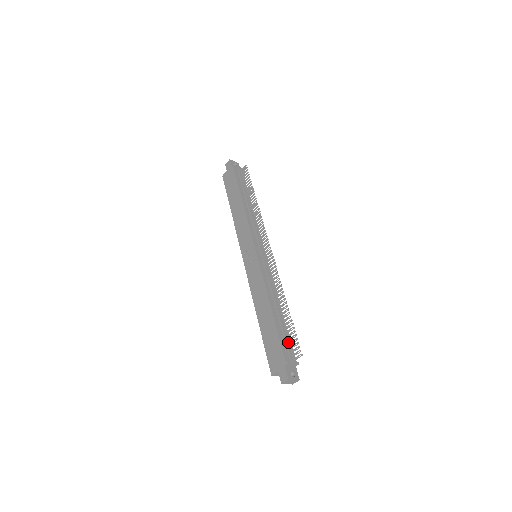
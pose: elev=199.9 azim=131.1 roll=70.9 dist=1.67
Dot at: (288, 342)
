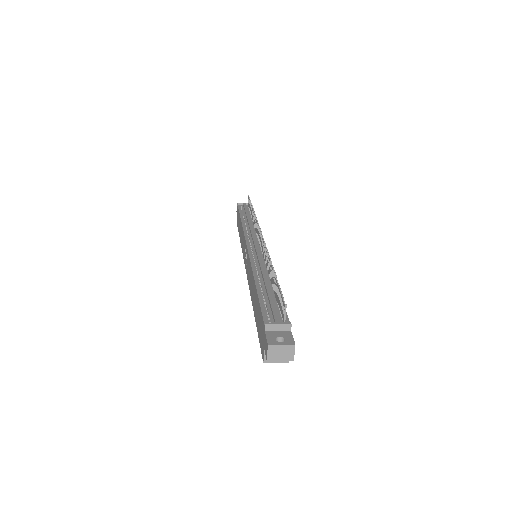
Dot at: (275, 306)
